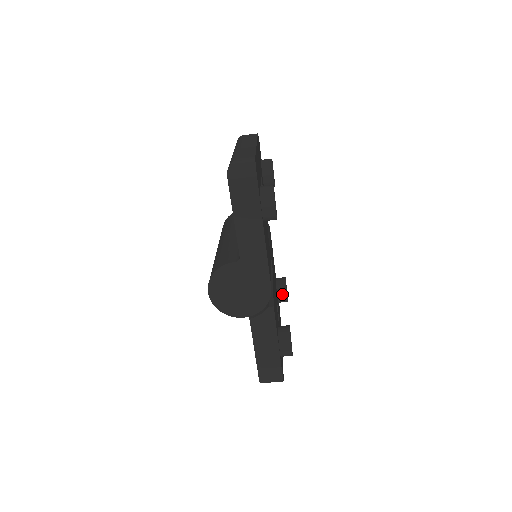
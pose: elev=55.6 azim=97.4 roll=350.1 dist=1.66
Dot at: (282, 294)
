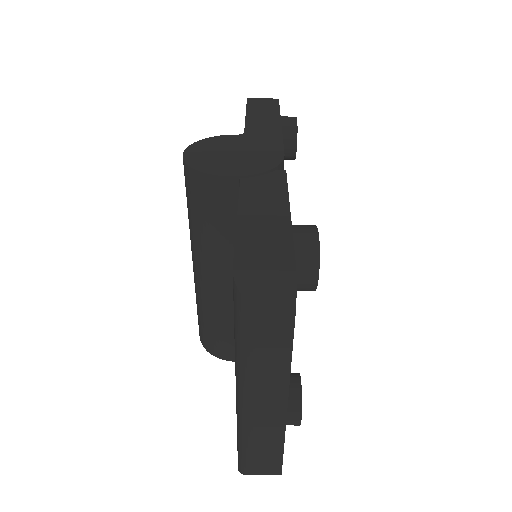
Dot at: (291, 379)
